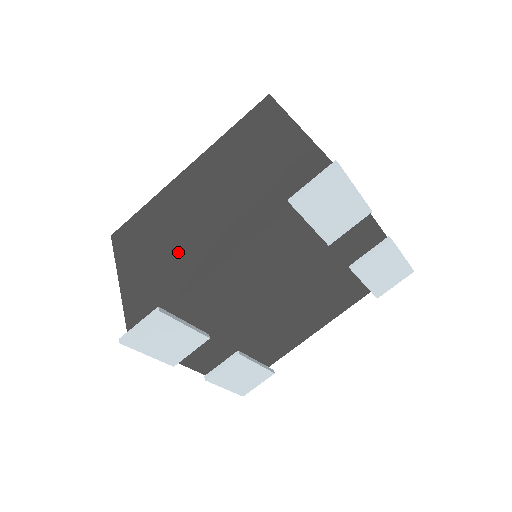
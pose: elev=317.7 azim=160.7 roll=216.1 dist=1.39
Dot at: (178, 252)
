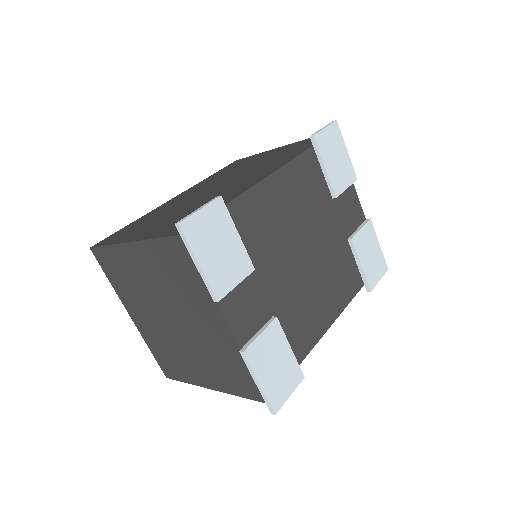
Dot at: (206, 200)
